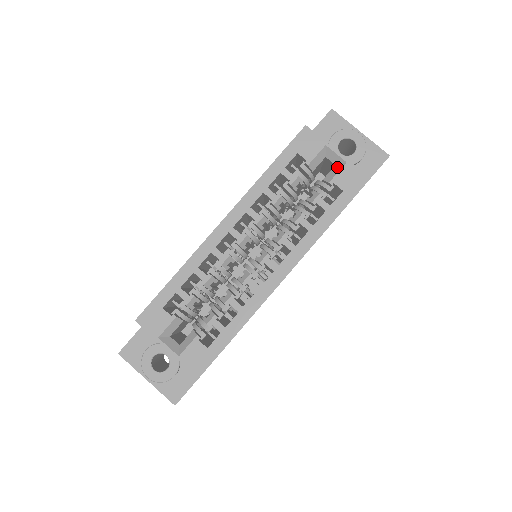
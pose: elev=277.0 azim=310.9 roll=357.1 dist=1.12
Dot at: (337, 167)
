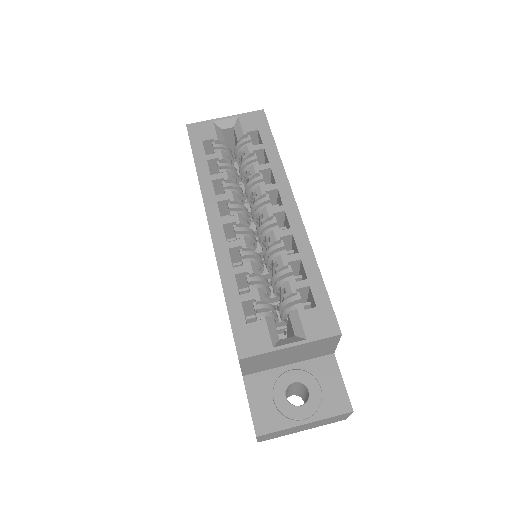
Dot at: (236, 125)
